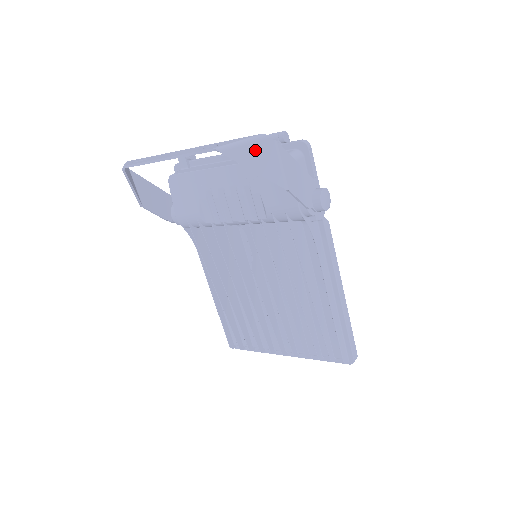
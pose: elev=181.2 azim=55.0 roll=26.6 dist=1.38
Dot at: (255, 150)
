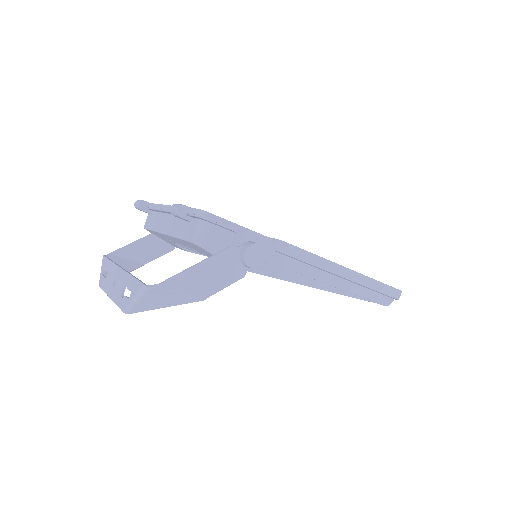
Dot at: (150, 299)
